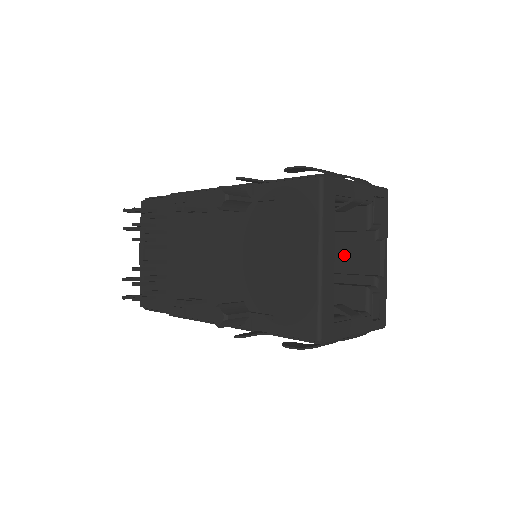
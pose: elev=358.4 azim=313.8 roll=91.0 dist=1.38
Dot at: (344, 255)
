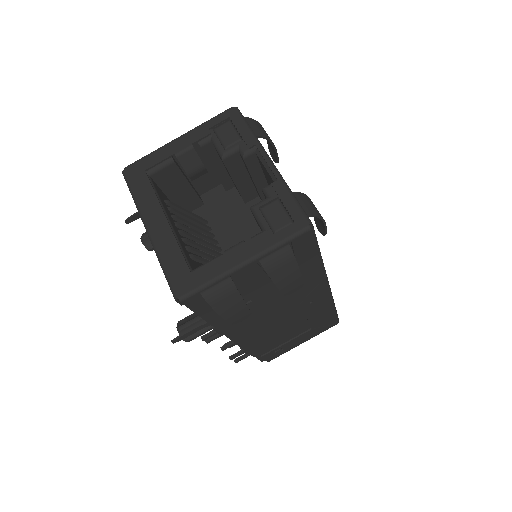
Dot at: occluded
